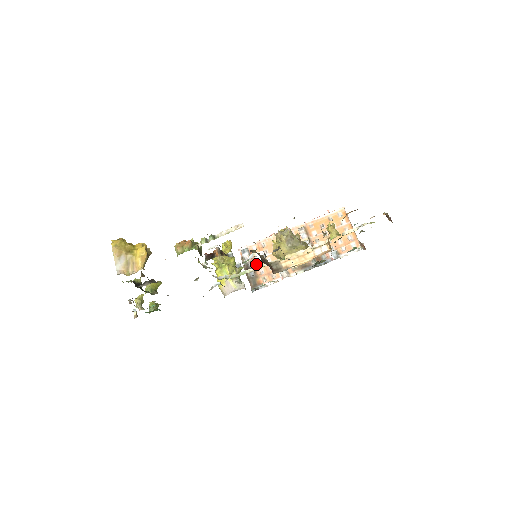
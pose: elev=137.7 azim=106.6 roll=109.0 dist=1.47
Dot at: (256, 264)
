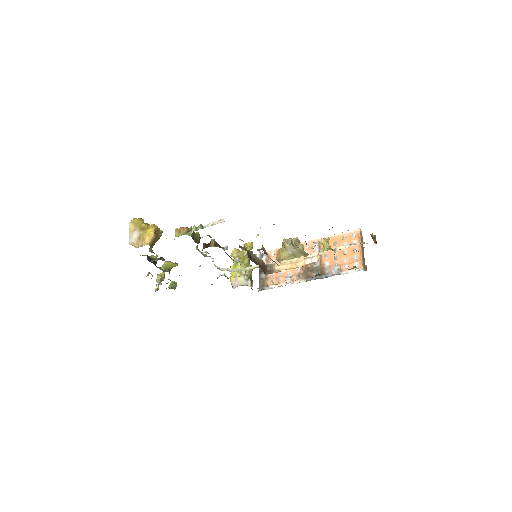
Dot at: occluded
